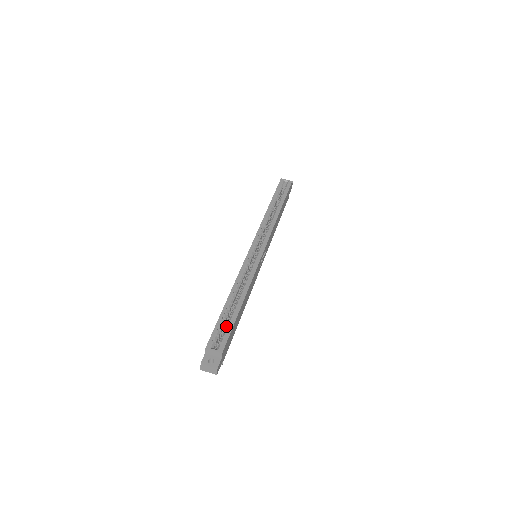
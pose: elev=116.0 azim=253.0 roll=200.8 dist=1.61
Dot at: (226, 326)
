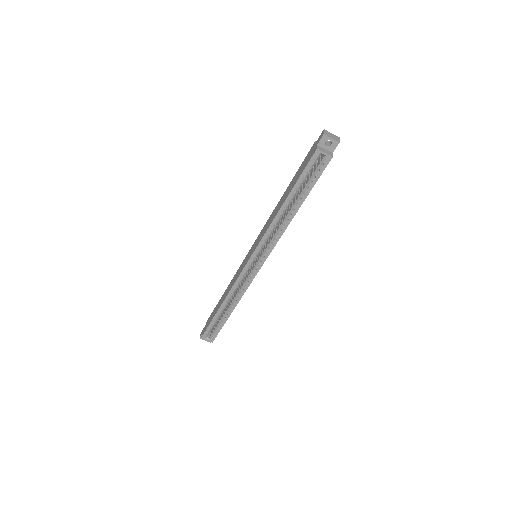
Dot at: occluded
